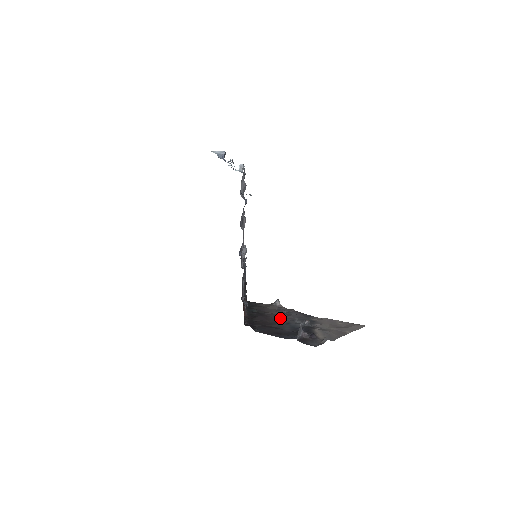
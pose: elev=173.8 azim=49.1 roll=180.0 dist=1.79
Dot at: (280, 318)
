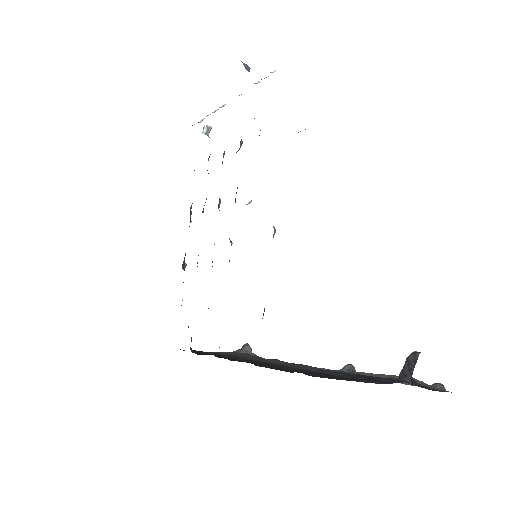
Dot at: (292, 365)
